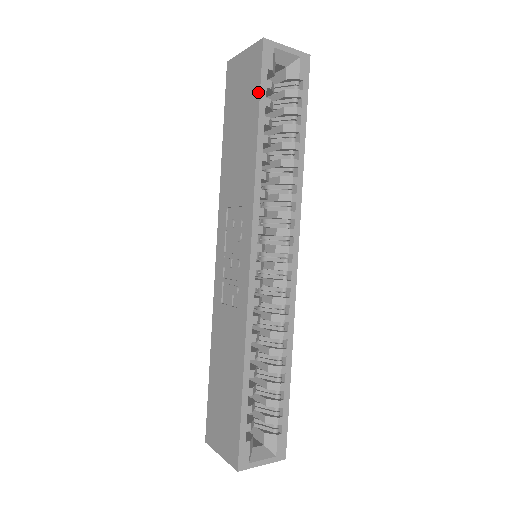
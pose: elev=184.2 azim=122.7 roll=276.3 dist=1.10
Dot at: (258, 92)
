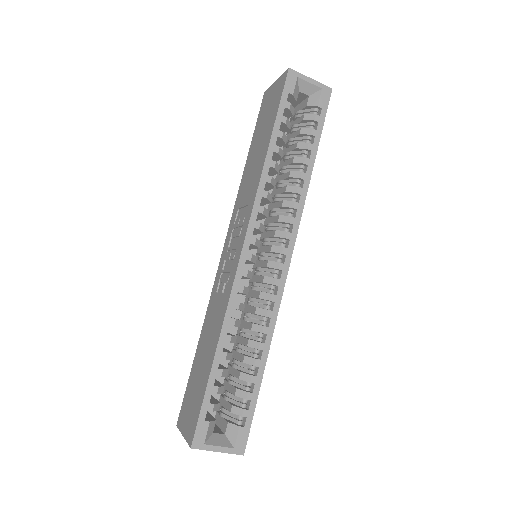
Dot at: (277, 110)
